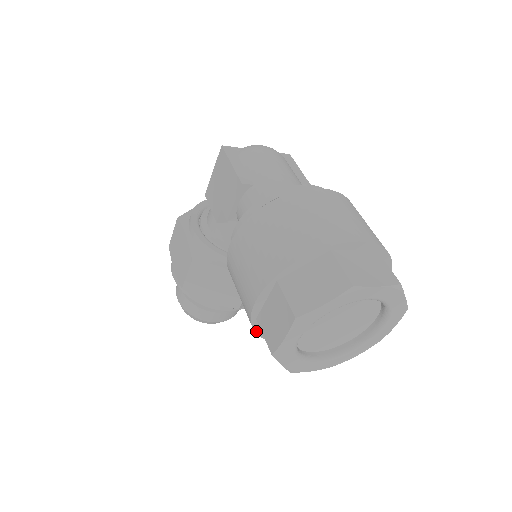
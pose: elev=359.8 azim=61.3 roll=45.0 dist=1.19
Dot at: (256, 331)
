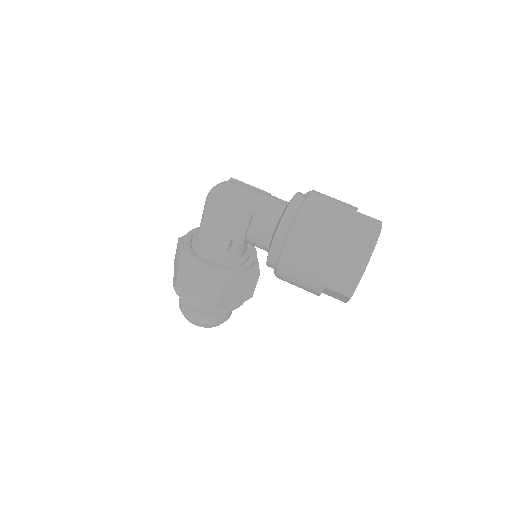
Dot at: (320, 294)
